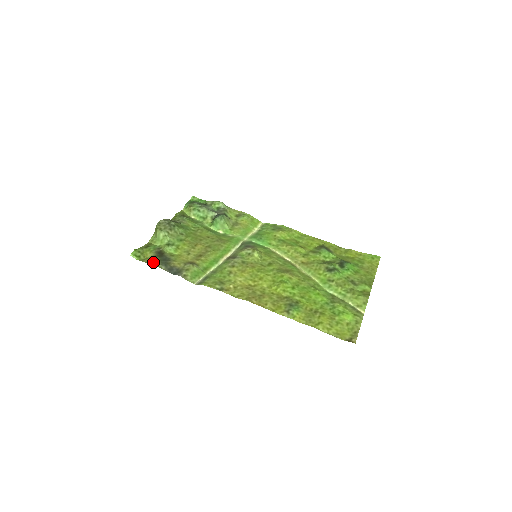
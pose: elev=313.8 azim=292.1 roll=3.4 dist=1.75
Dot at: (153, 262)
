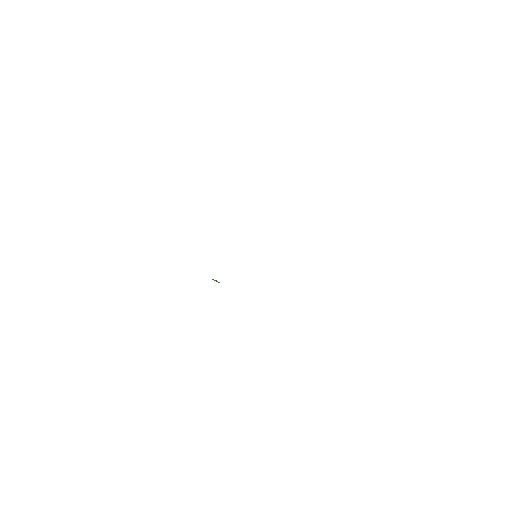
Dot at: occluded
